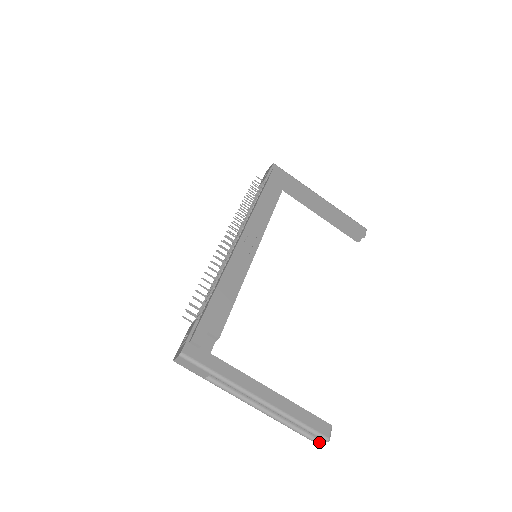
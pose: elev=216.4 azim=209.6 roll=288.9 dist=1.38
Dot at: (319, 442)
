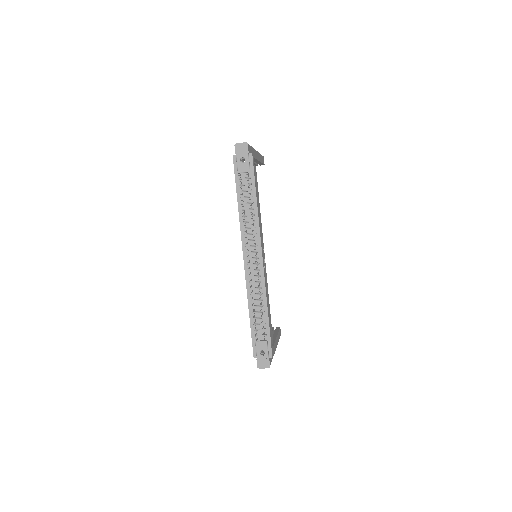
Dot at: occluded
